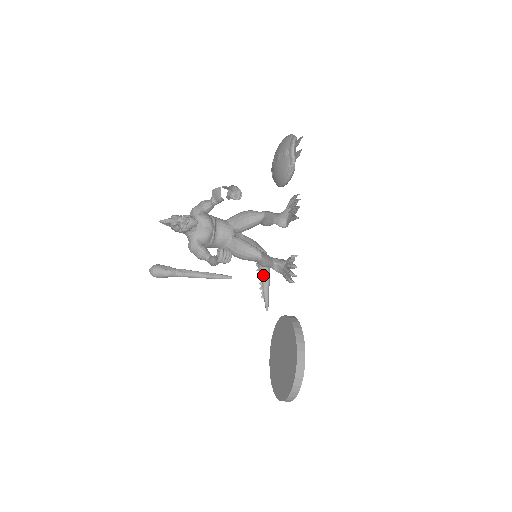
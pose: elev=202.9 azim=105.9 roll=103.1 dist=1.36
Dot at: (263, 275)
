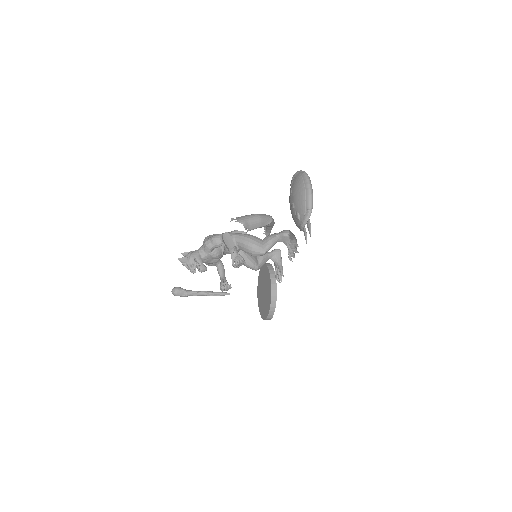
Dot at: (267, 228)
